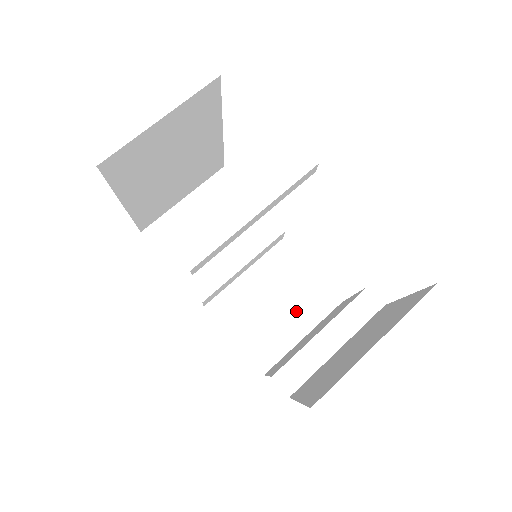
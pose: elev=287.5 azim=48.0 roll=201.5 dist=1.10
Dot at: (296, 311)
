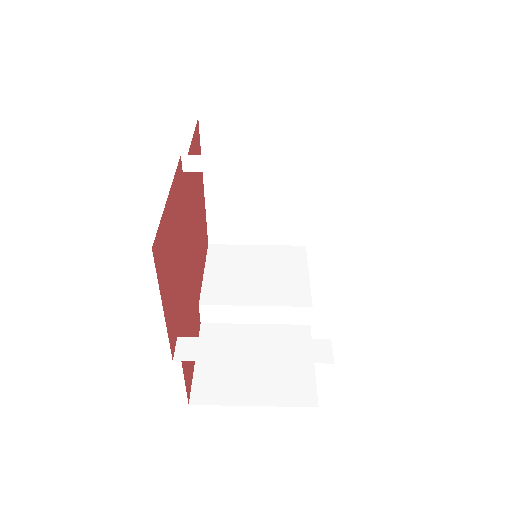
Dot at: (268, 381)
